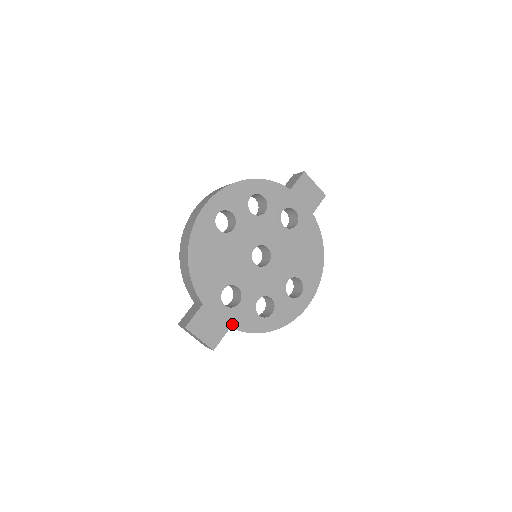
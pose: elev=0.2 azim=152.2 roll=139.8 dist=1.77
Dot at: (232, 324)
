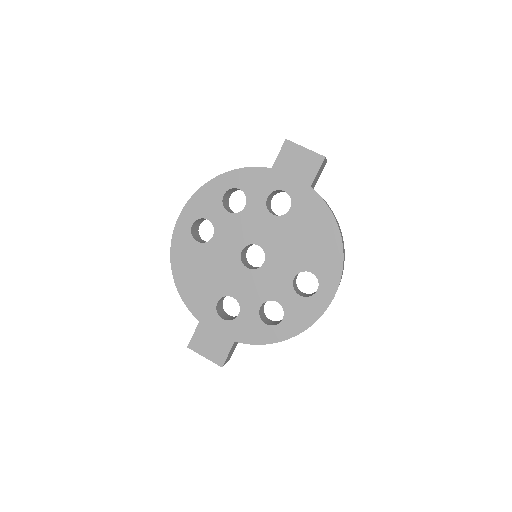
Dot at: (236, 338)
